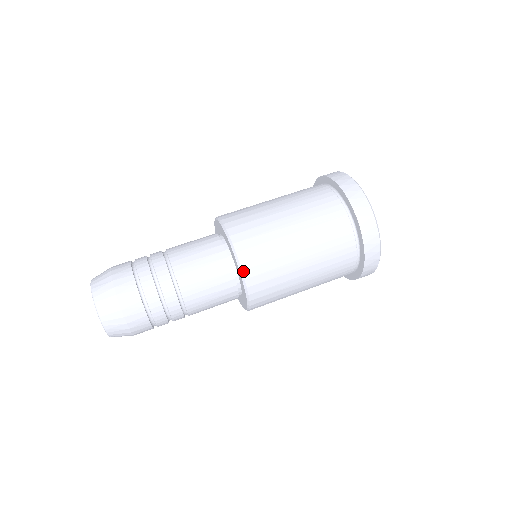
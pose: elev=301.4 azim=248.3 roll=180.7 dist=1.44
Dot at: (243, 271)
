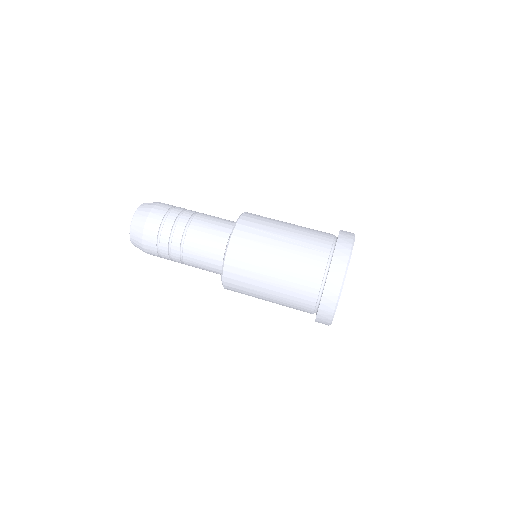
Dot at: (230, 243)
